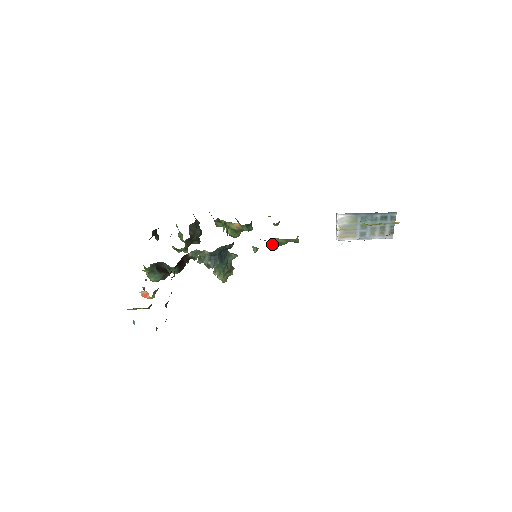
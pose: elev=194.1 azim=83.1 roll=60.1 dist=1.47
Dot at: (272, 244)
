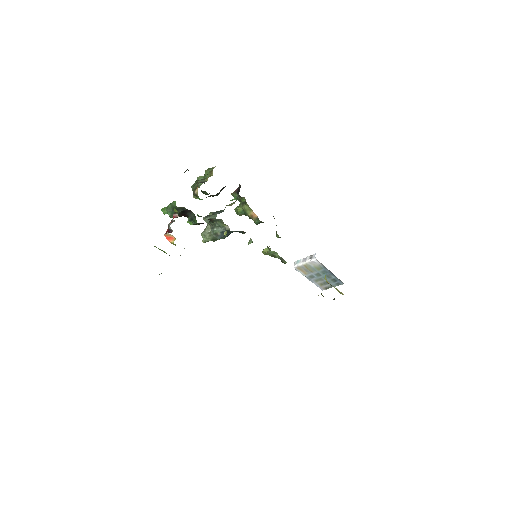
Dot at: (269, 253)
